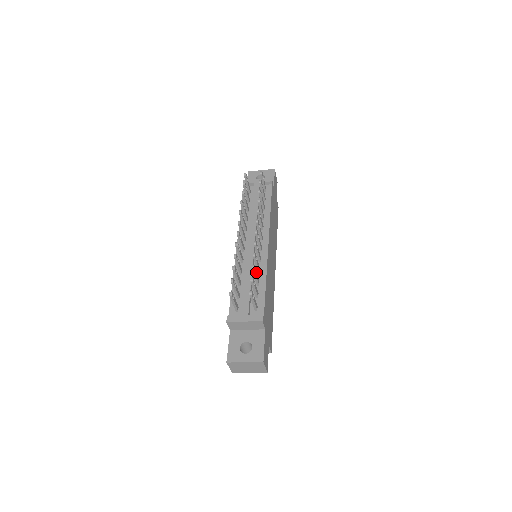
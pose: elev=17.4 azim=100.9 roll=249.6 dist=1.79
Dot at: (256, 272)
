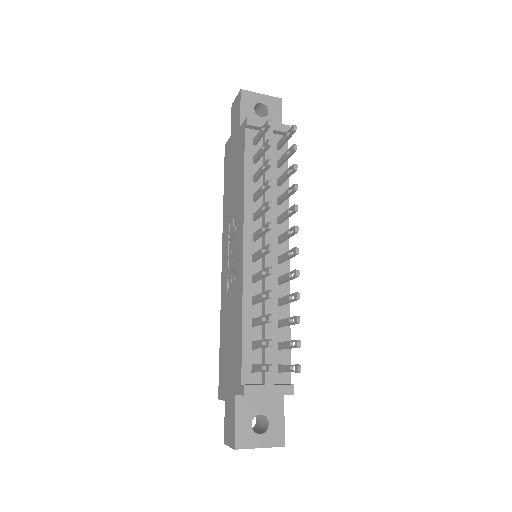
Dot at: (291, 319)
